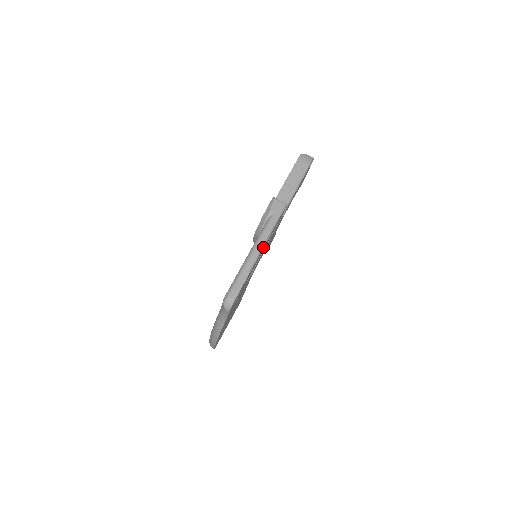
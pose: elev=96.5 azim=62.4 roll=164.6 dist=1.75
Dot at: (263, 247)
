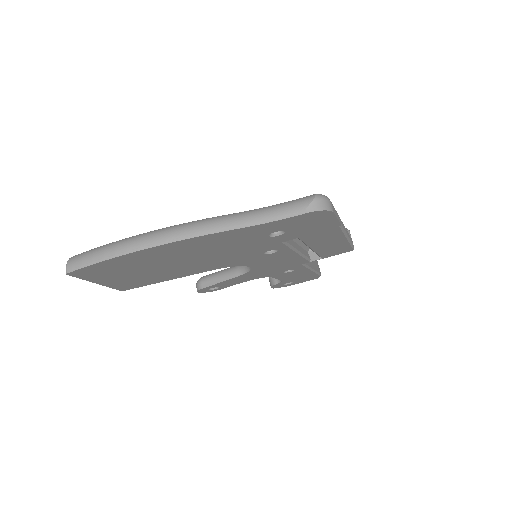
Dot at: (345, 235)
